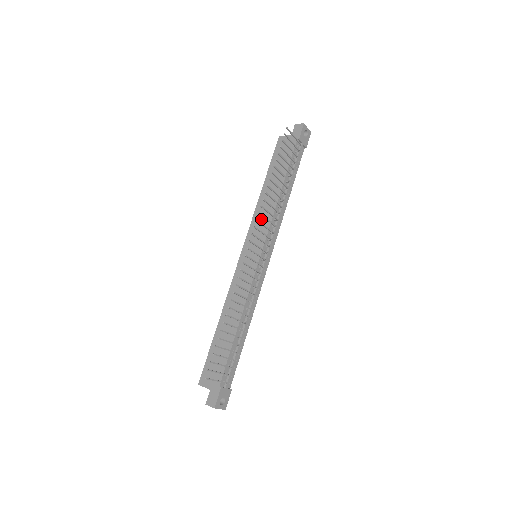
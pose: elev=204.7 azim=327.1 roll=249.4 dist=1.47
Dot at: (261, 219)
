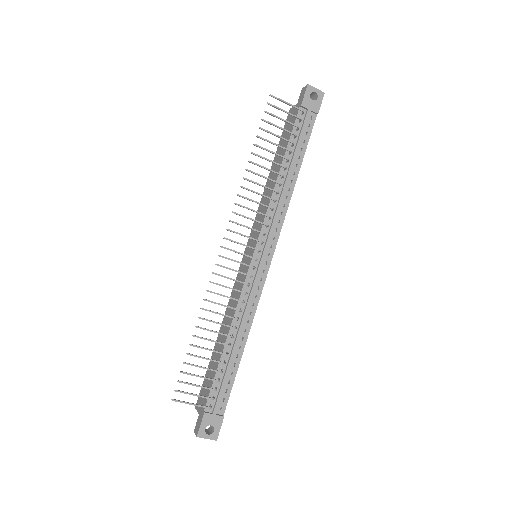
Dot at: (261, 211)
